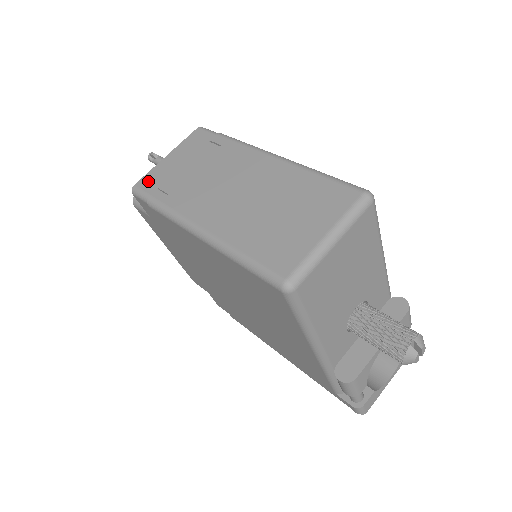
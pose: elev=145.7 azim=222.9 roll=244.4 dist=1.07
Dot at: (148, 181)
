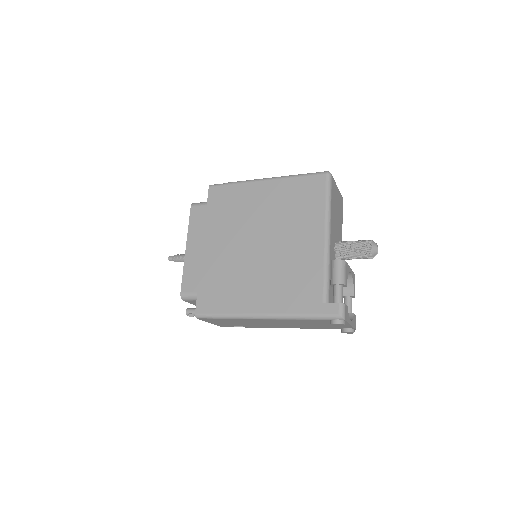
Dot at: occluded
